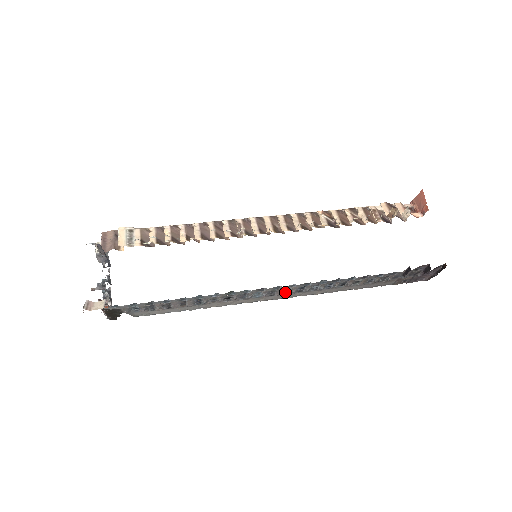
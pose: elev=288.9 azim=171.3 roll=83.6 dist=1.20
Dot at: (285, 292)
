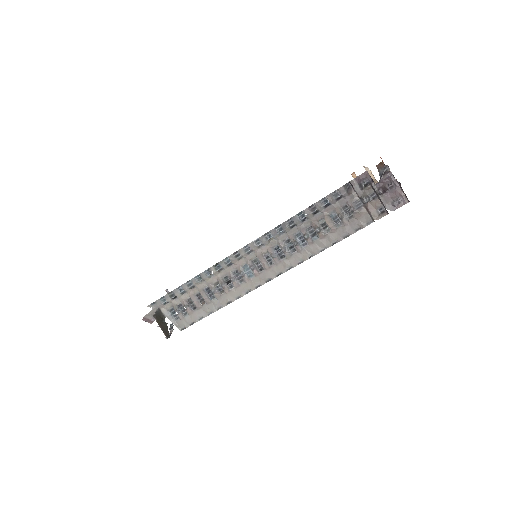
Dot at: (269, 262)
